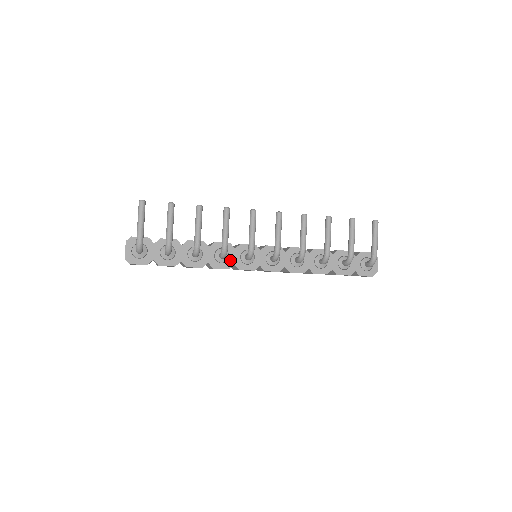
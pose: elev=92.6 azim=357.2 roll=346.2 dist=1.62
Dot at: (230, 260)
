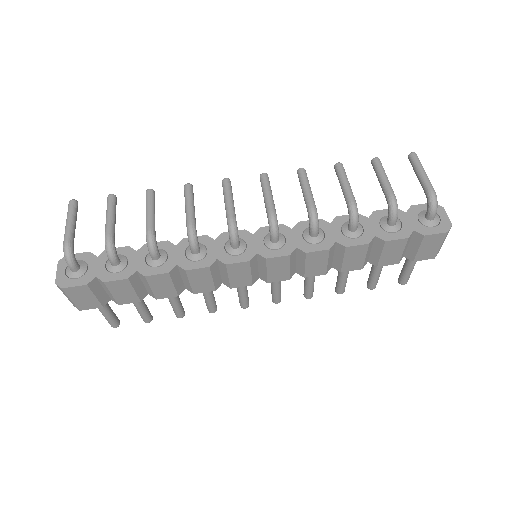
Dot at: (209, 255)
